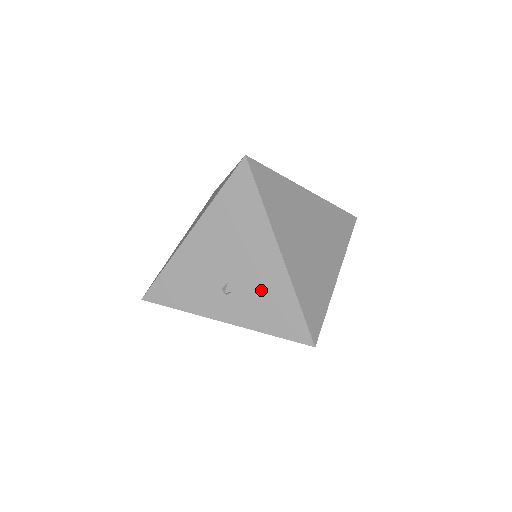
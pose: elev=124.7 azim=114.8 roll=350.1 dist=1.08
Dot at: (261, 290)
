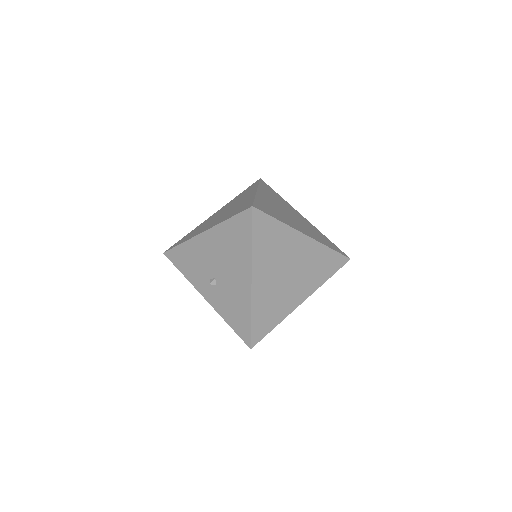
Dot at: (232, 296)
